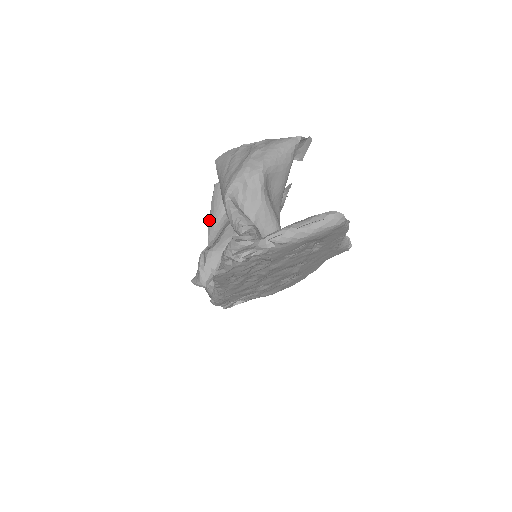
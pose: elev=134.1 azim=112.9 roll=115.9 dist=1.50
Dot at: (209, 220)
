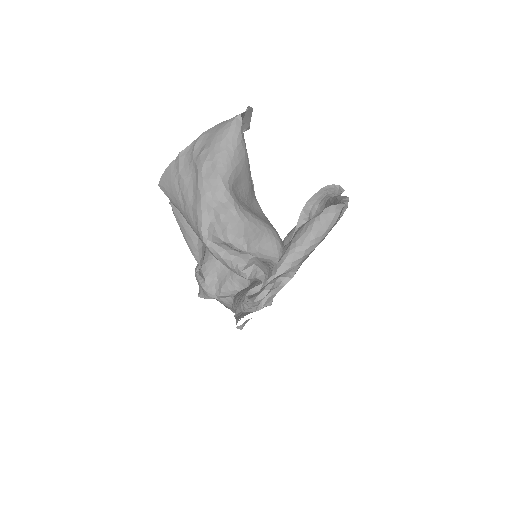
Dot at: occluded
